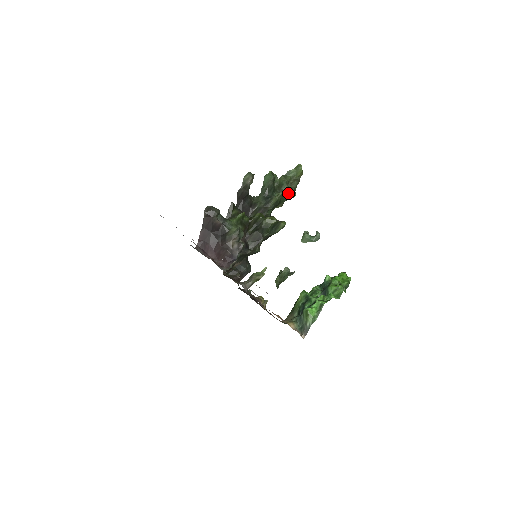
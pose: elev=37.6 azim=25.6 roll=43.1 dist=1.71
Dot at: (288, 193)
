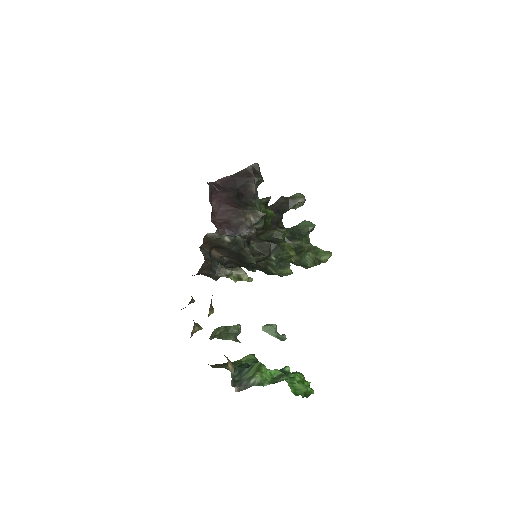
Dot at: (312, 255)
